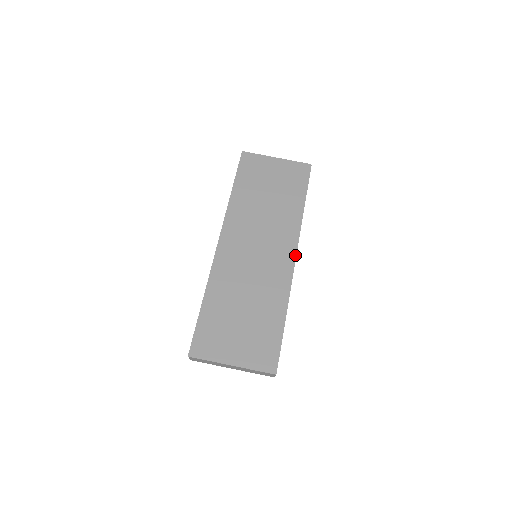
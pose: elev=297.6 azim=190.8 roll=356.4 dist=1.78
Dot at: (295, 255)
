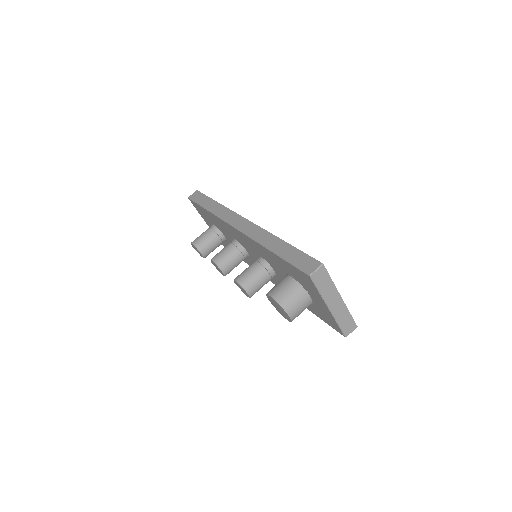
Dot at: occluded
